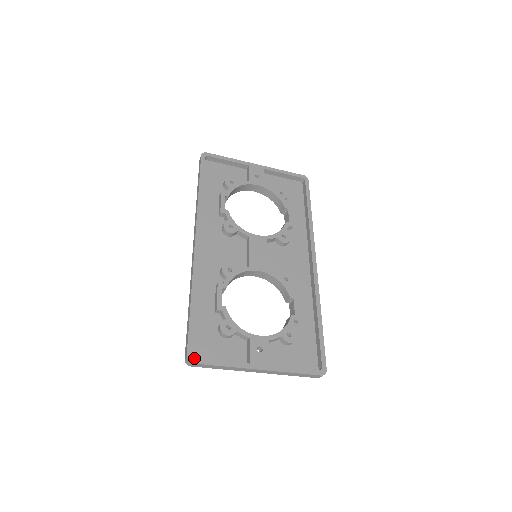
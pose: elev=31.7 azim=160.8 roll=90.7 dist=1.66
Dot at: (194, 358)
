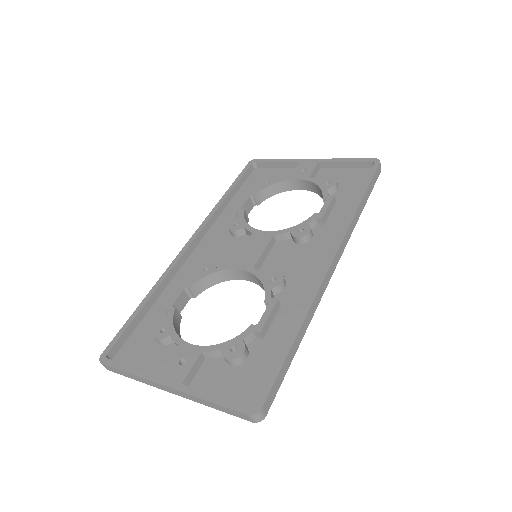
Dot at: (106, 358)
